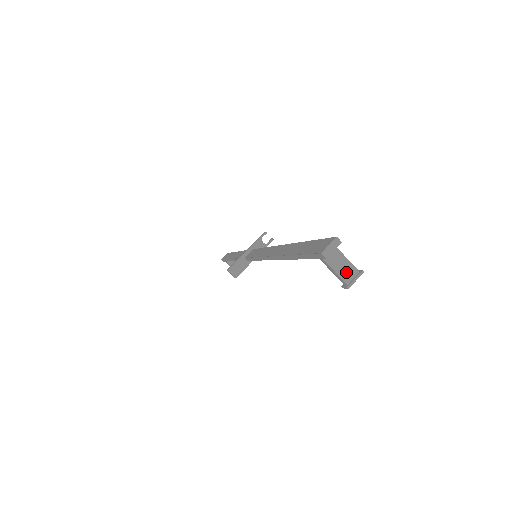
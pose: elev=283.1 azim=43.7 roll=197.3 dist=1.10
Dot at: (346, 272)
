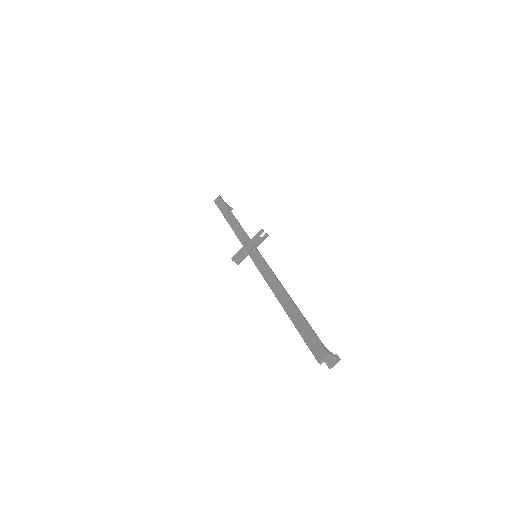
Dot at: (330, 361)
